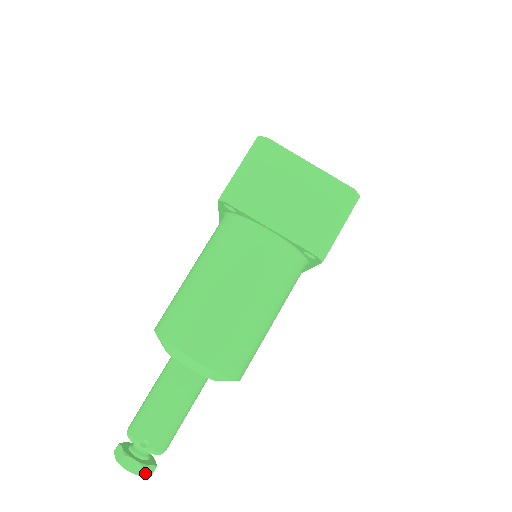
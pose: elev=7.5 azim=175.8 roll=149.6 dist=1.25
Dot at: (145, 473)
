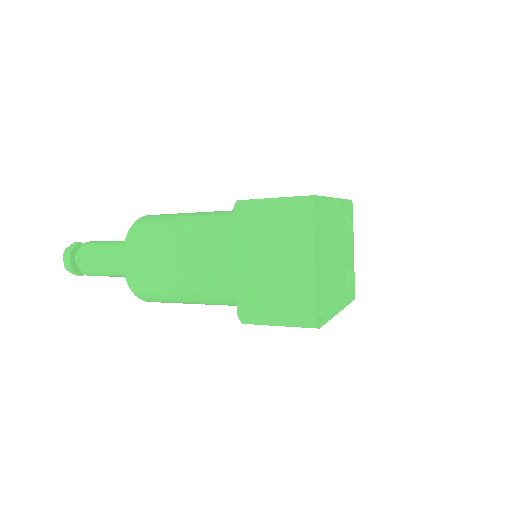
Dot at: (71, 271)
